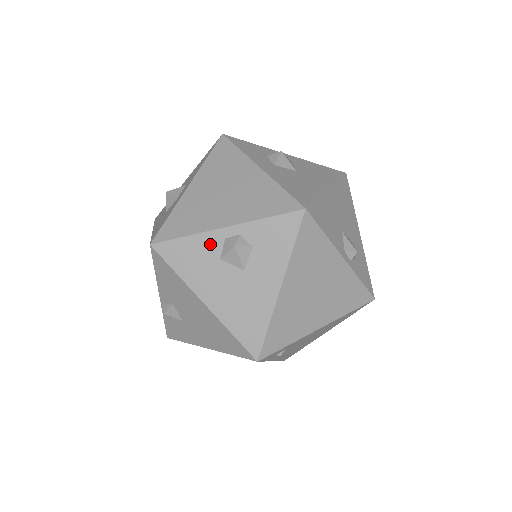
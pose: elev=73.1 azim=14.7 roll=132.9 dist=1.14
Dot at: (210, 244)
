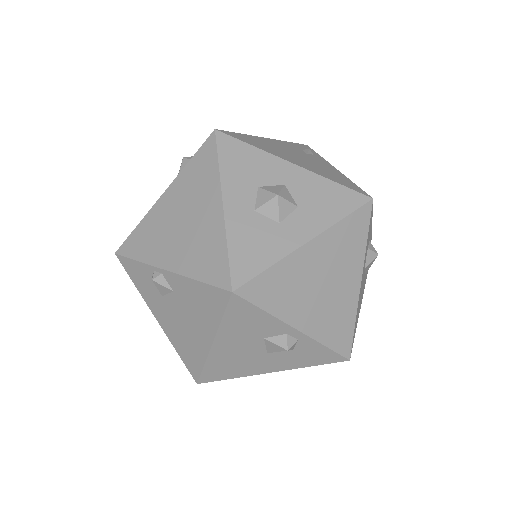
Dot at: (273, 328)
